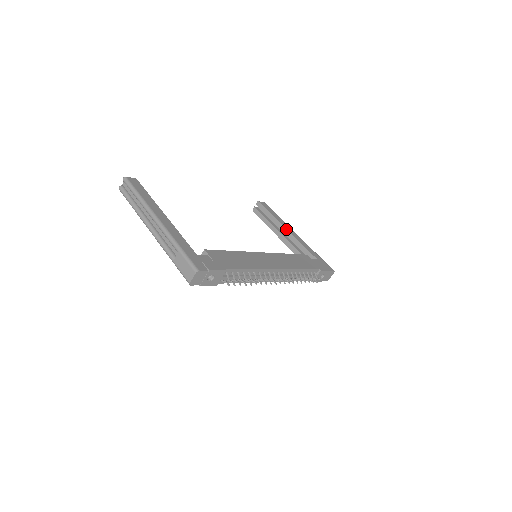
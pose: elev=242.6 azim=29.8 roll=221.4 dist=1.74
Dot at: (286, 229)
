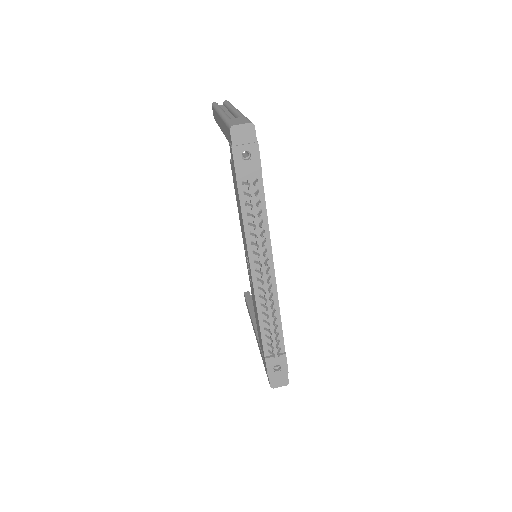
Dot at: occluded
